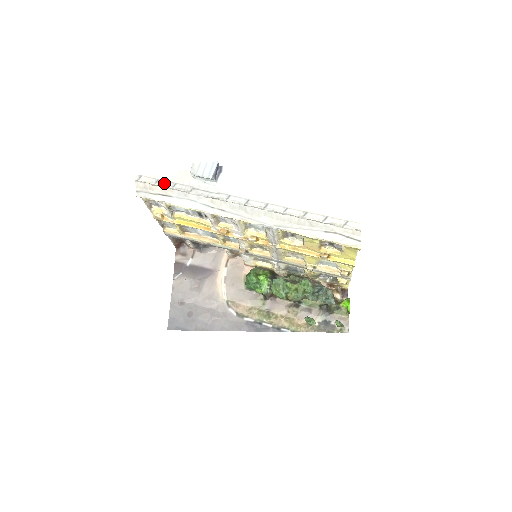
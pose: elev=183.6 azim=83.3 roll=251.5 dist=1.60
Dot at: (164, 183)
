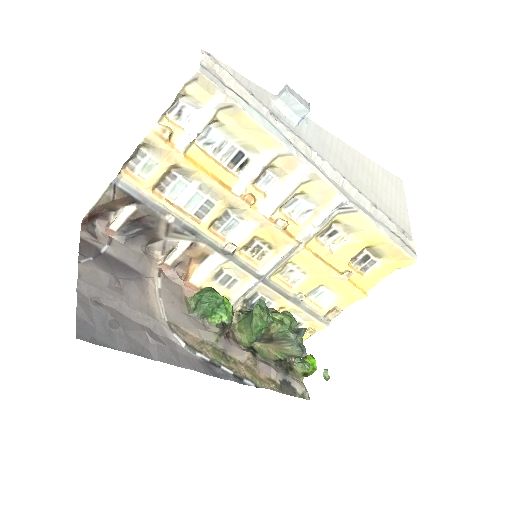
Dot at: (238, 83)
